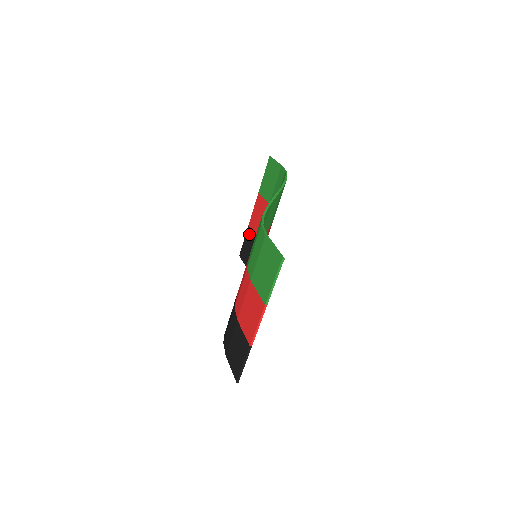
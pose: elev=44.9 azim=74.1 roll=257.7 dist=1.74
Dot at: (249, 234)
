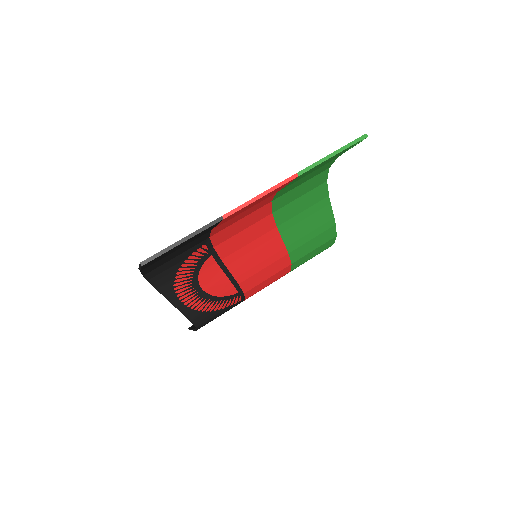
Dot at: occluded
